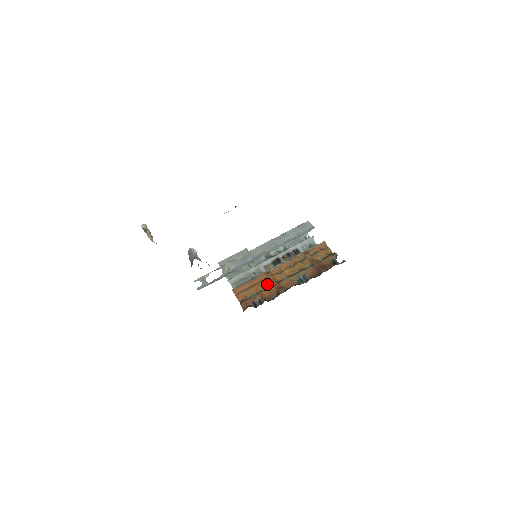
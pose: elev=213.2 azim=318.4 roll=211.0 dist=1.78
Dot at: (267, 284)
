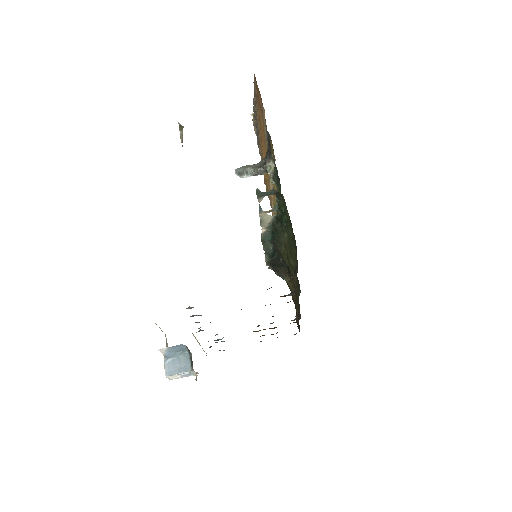
Dot at: occluded
